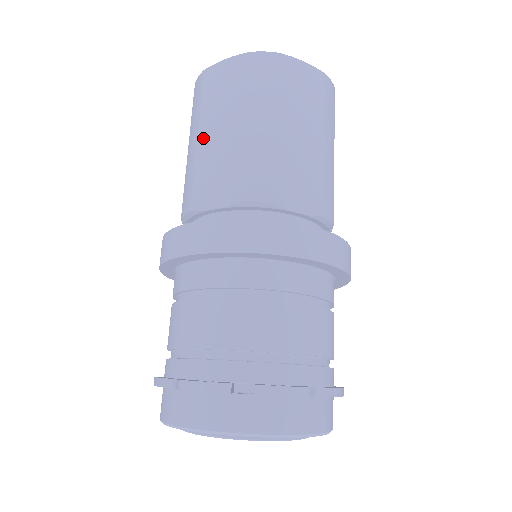
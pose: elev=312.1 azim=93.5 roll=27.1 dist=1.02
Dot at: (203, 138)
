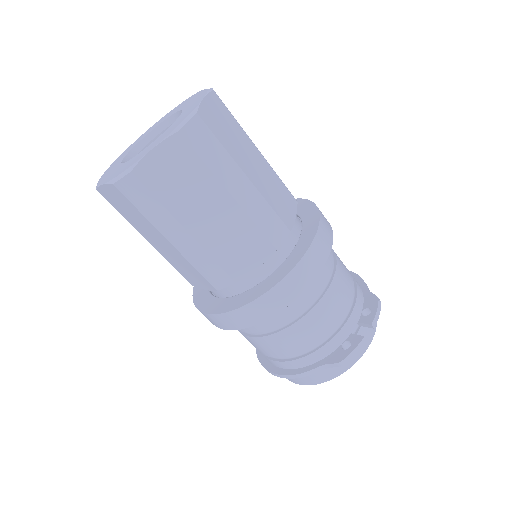
Dot at: (195, 229)
